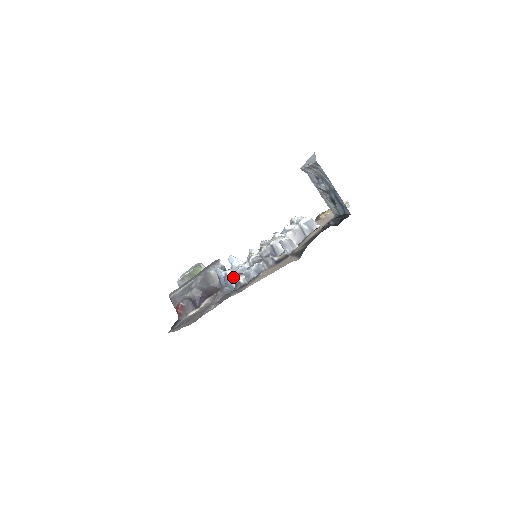
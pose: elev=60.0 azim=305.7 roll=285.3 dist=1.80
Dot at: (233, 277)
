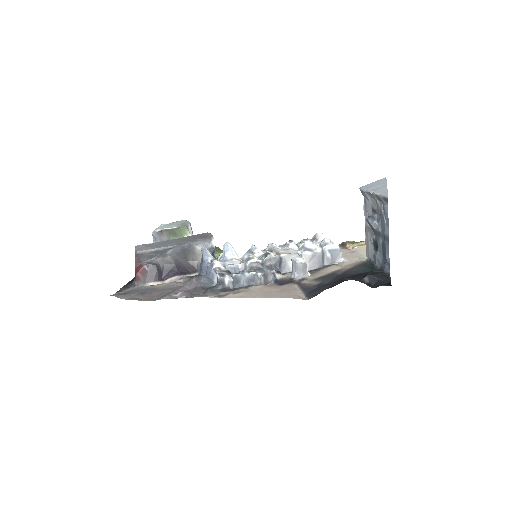
Dot at: (219, 272)
